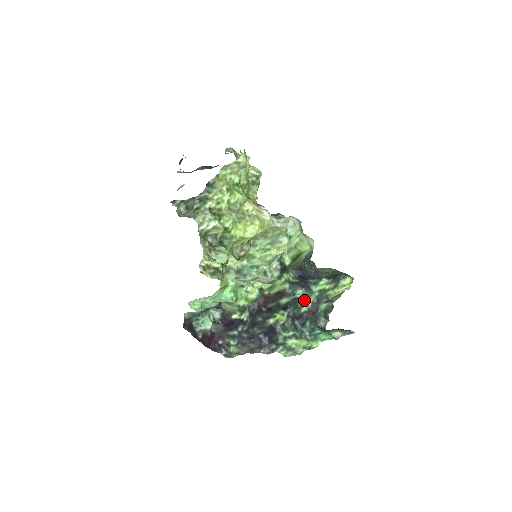
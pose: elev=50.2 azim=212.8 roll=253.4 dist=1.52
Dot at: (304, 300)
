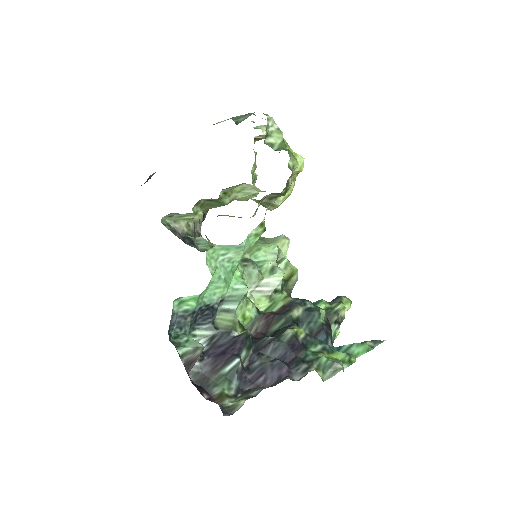
Dot at: (319, 308)
